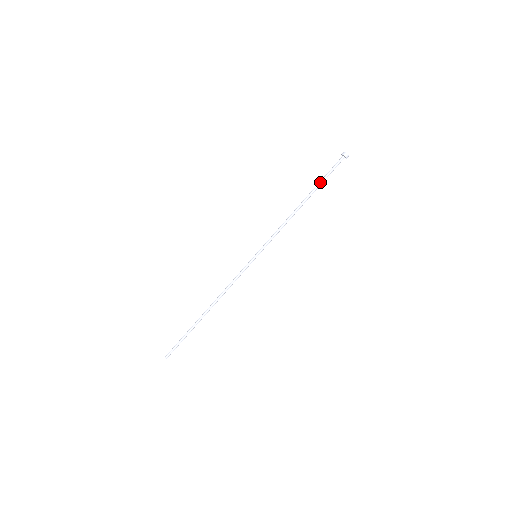
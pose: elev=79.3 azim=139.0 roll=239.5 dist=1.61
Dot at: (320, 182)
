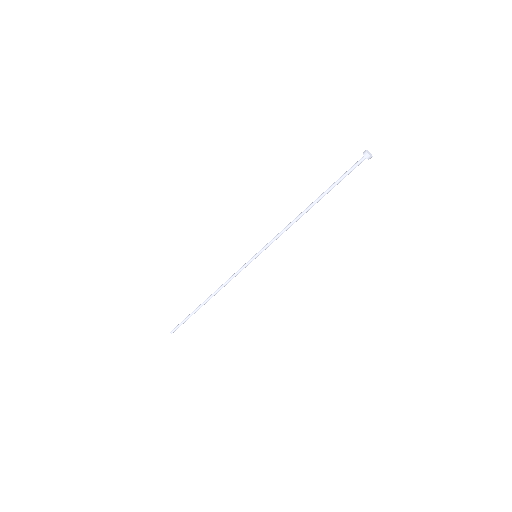
Dot at: (332, 184)
